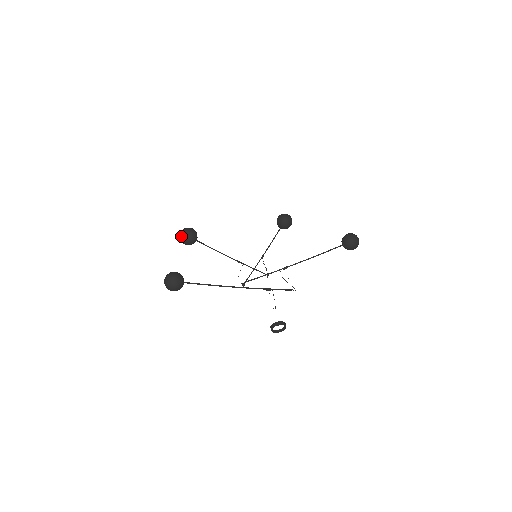
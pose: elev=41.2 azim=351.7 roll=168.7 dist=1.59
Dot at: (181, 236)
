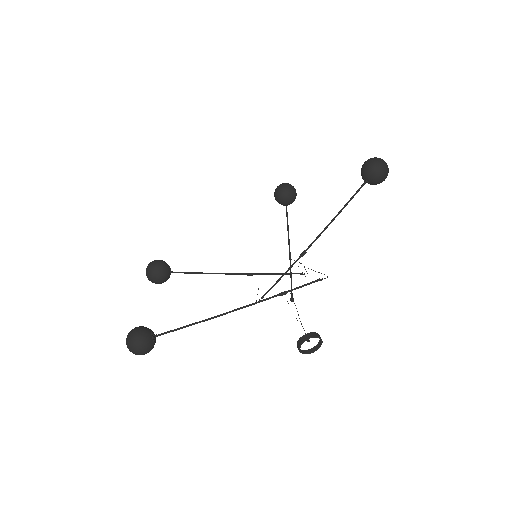
Dot at: occluded
